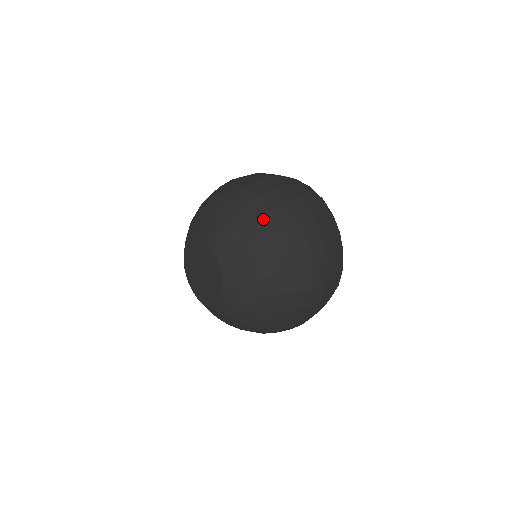
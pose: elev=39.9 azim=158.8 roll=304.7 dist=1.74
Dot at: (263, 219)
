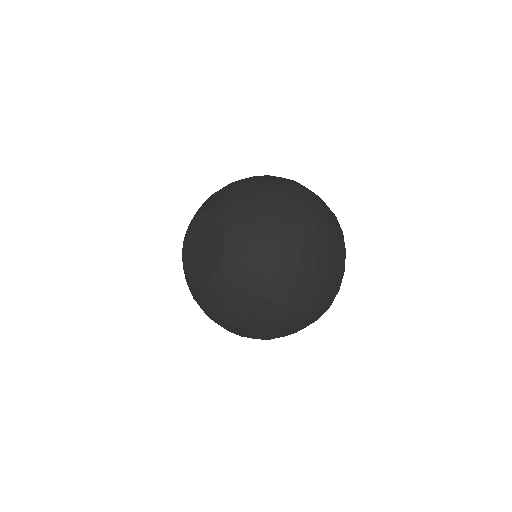
Dot at: (249, 179)
